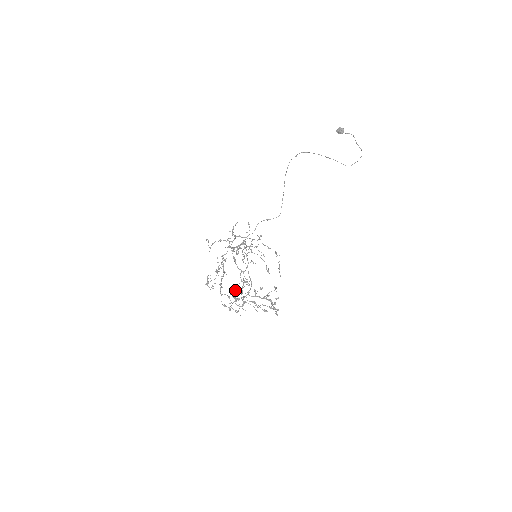
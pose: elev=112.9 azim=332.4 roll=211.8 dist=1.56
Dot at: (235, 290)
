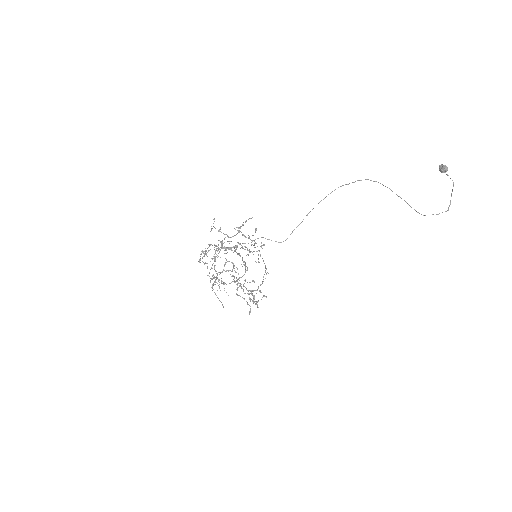
Dot at: (213, 278)
